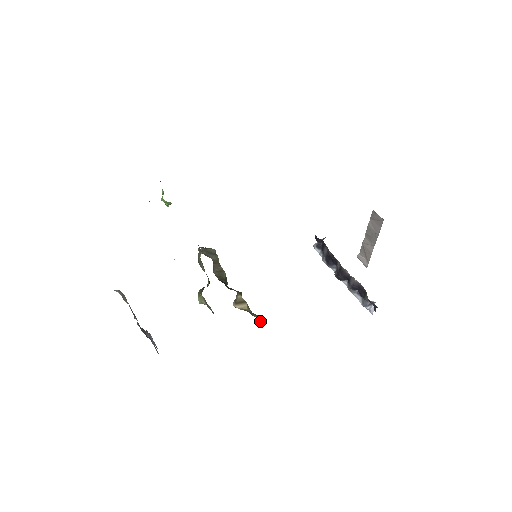
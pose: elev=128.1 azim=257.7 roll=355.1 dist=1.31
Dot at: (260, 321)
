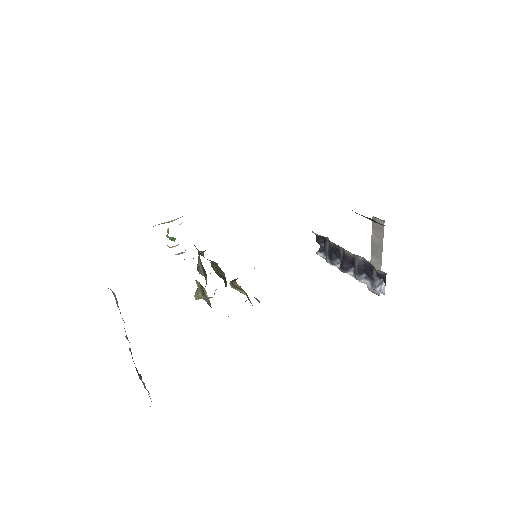
Dot at: occluded
